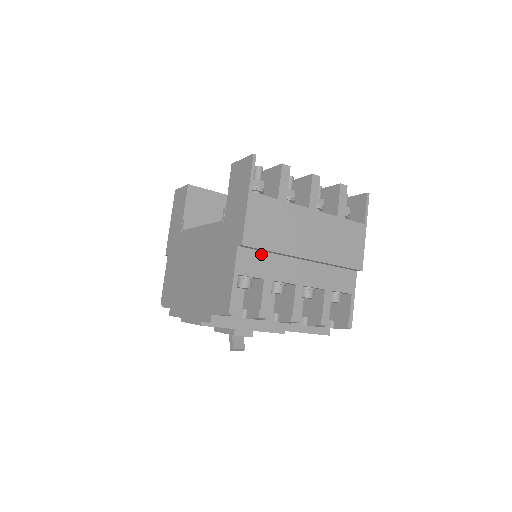
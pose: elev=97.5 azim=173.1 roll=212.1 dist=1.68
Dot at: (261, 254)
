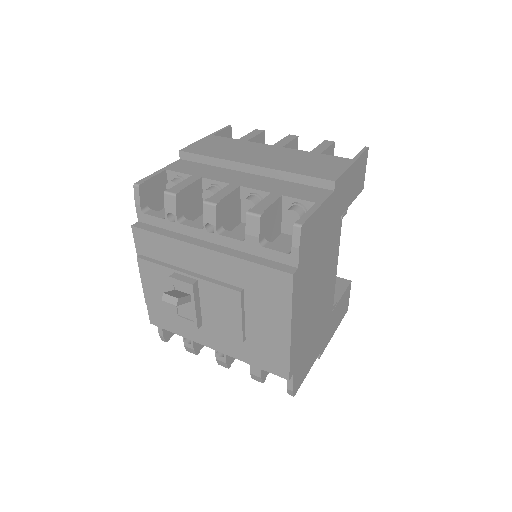
Dot at: (201, 165)
